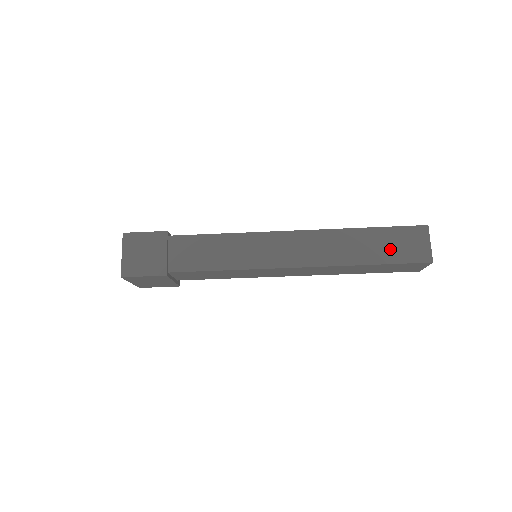
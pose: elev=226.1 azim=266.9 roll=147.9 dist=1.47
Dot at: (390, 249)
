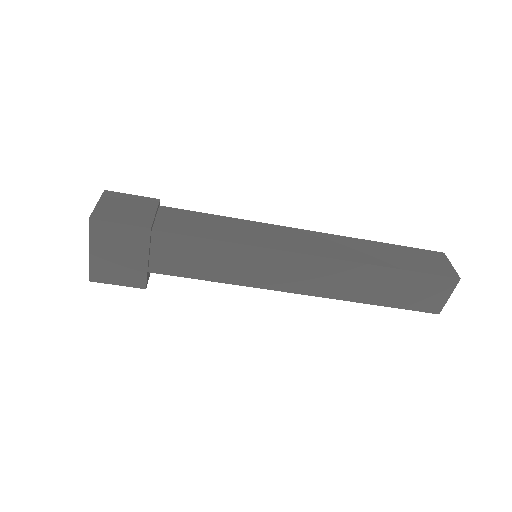
Dot at: (412, 261)
